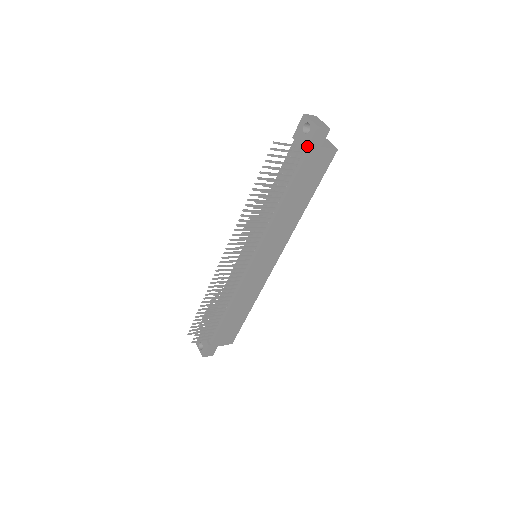
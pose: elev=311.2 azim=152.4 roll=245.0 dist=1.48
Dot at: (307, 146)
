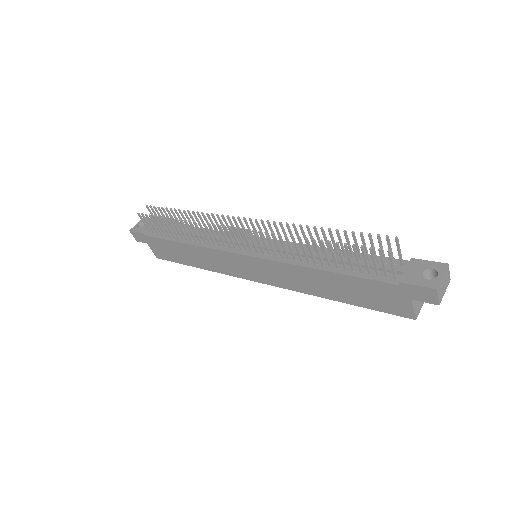
Dot at: (406, 282)
